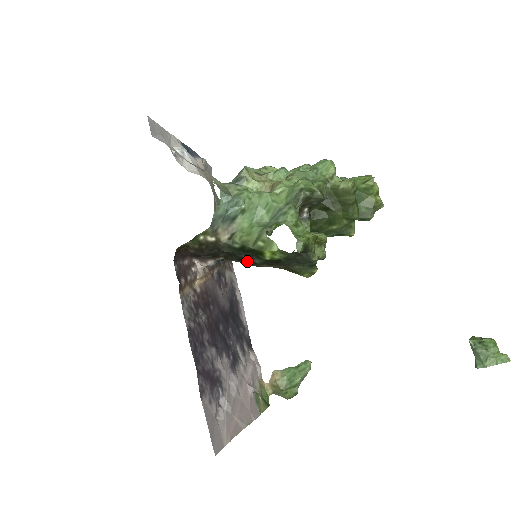
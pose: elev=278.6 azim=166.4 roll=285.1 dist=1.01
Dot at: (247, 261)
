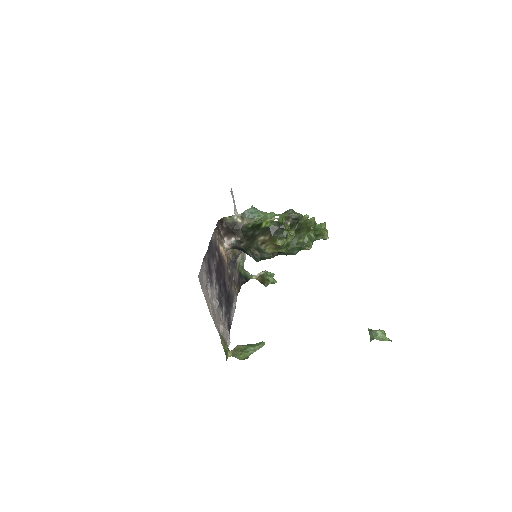
Dot at: (252, 238)
